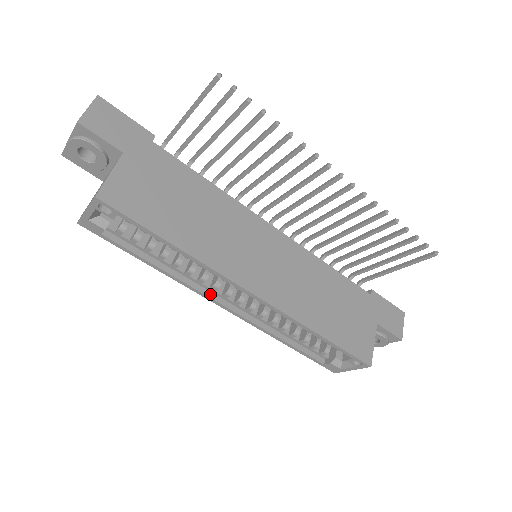
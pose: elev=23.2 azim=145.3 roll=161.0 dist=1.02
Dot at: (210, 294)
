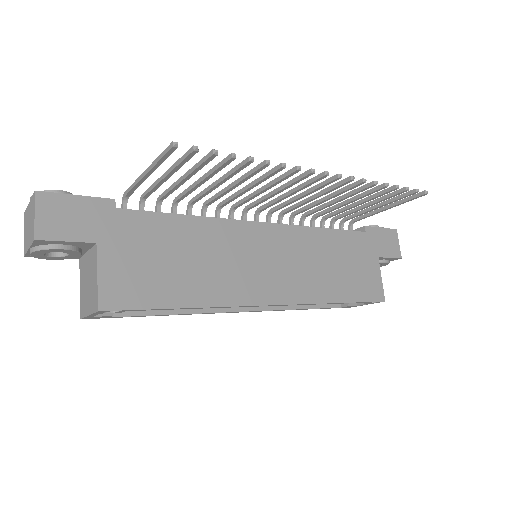
Dot at: (227, 309)
